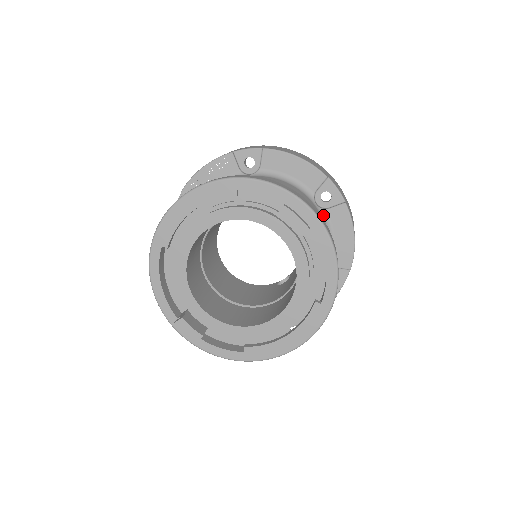
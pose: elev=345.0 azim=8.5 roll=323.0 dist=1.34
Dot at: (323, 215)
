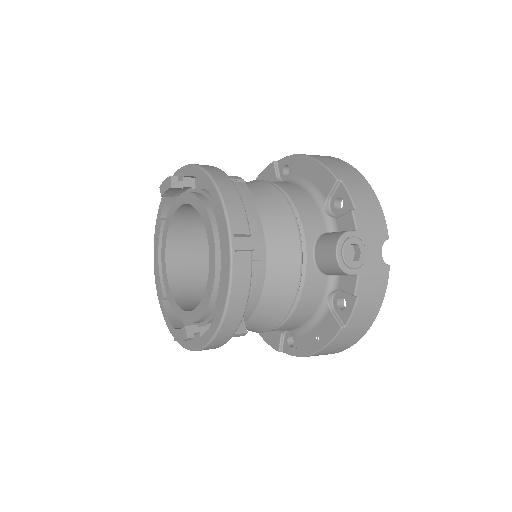
Dot at: (289, 180)
